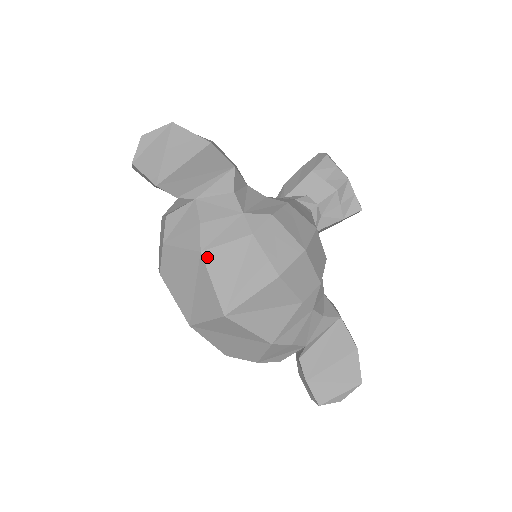
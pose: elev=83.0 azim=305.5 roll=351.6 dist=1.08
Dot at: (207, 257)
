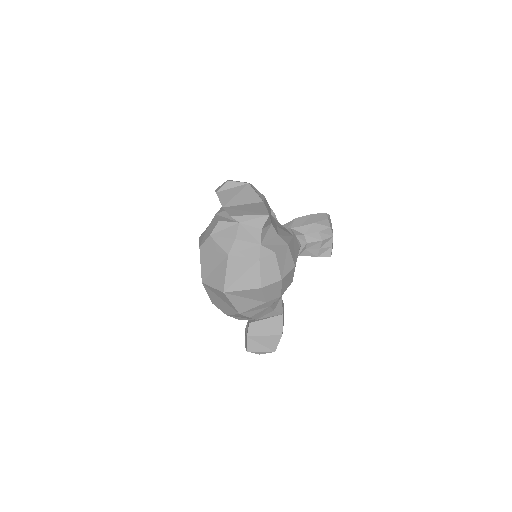
Dot at: (230, 259)
